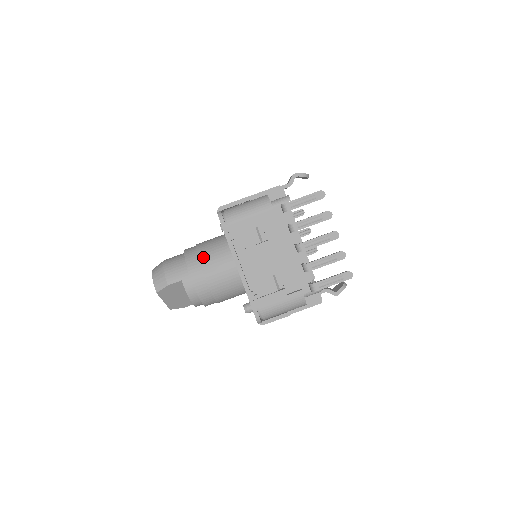
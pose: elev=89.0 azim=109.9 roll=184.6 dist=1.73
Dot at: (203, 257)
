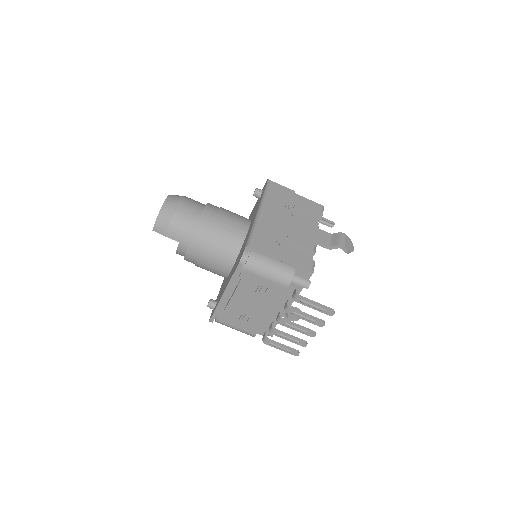
Dot at: (210, 243)
